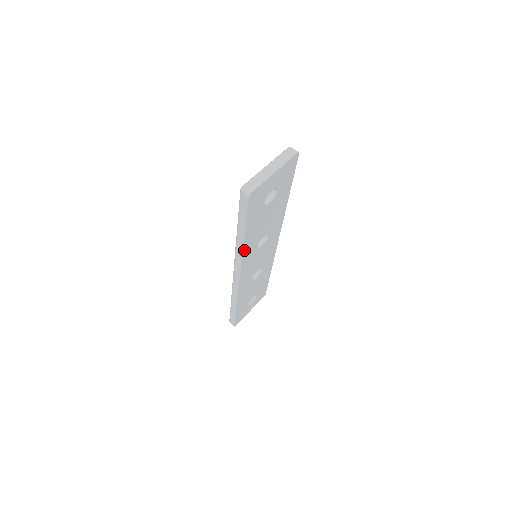
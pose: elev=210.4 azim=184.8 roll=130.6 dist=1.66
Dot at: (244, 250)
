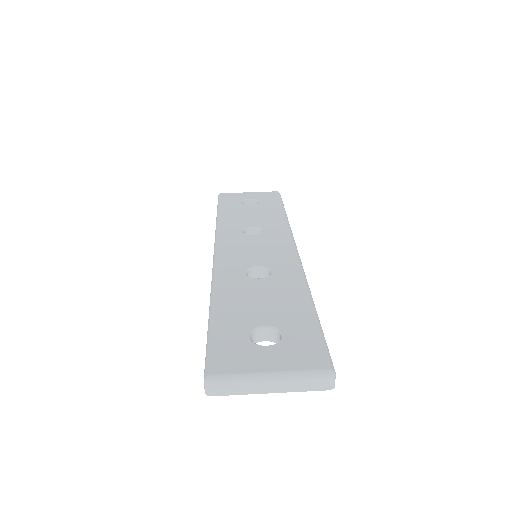
Dot at: occluded
